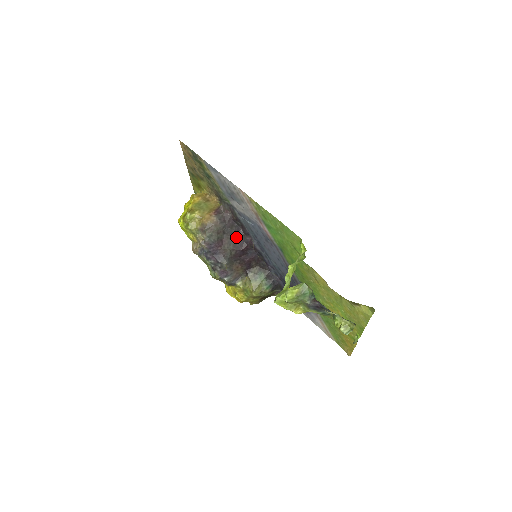
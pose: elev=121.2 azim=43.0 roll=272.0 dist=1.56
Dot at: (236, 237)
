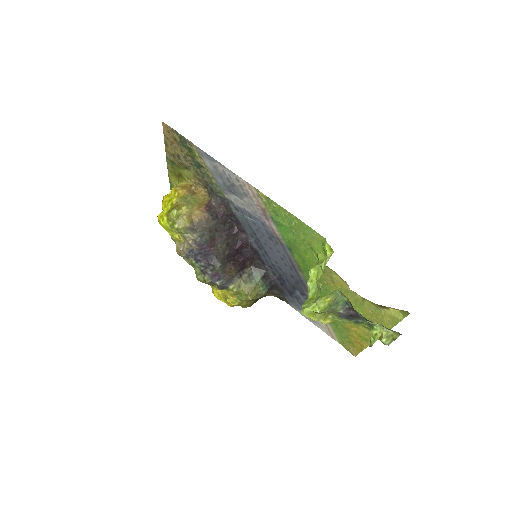
Dot at: (229, 235)
